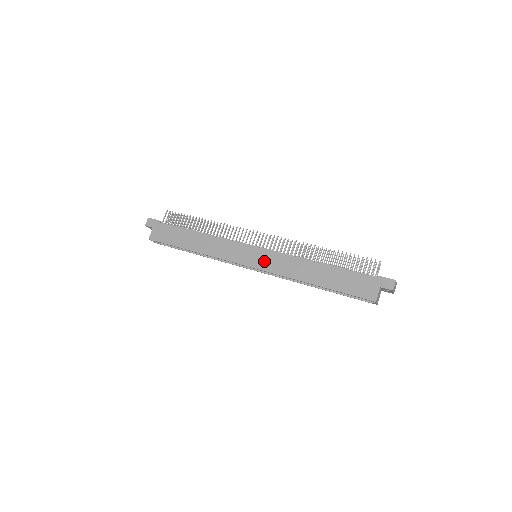
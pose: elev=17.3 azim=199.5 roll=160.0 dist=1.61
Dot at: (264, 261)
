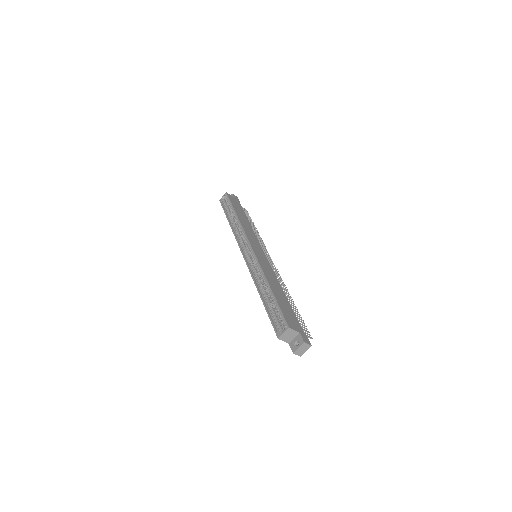
Dot at: (261, 256)
